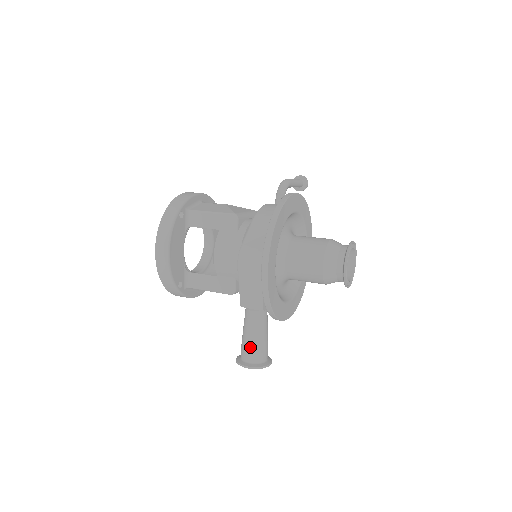
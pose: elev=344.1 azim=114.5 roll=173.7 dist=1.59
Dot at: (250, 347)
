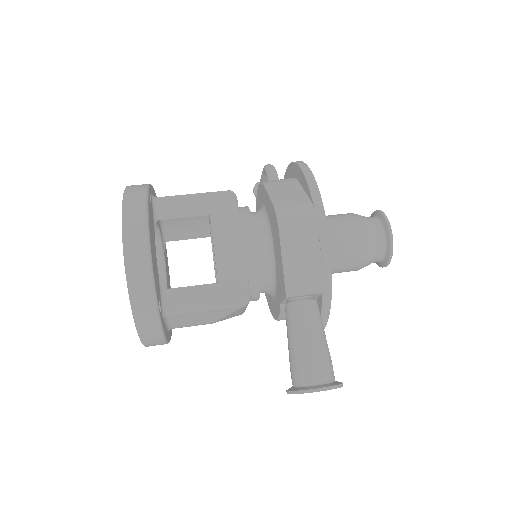
Dot at: (315, 357)
